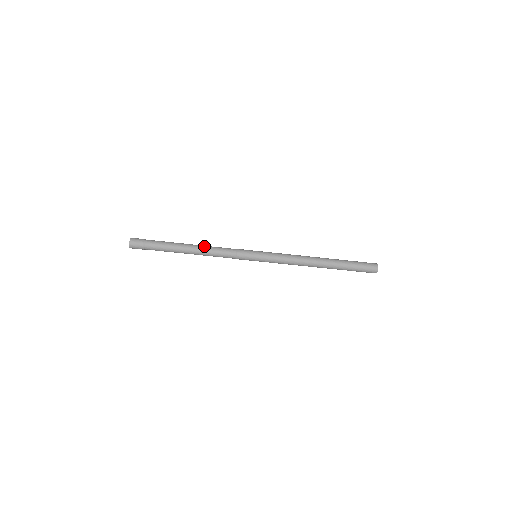
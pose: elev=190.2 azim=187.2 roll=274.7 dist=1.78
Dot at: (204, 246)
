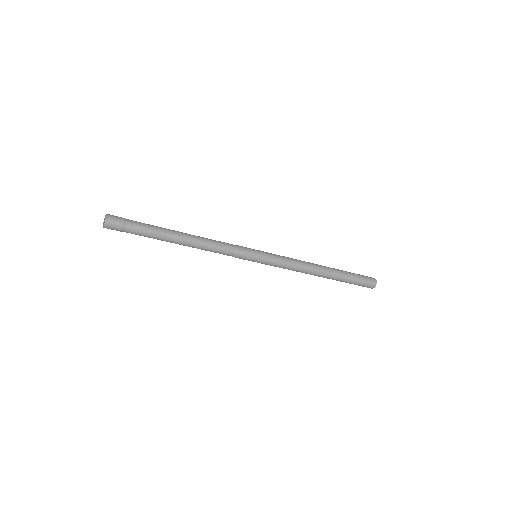
Dot at: (199, 236)
